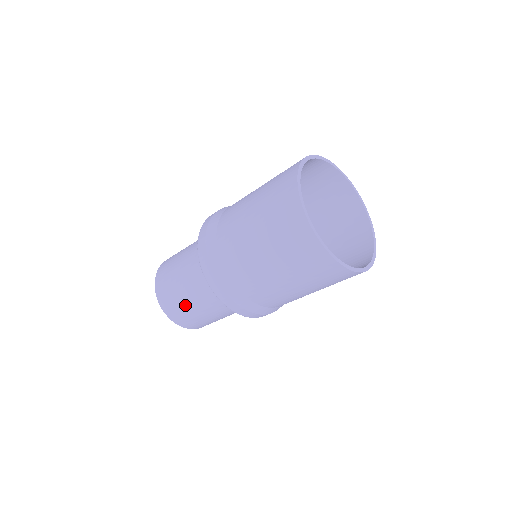
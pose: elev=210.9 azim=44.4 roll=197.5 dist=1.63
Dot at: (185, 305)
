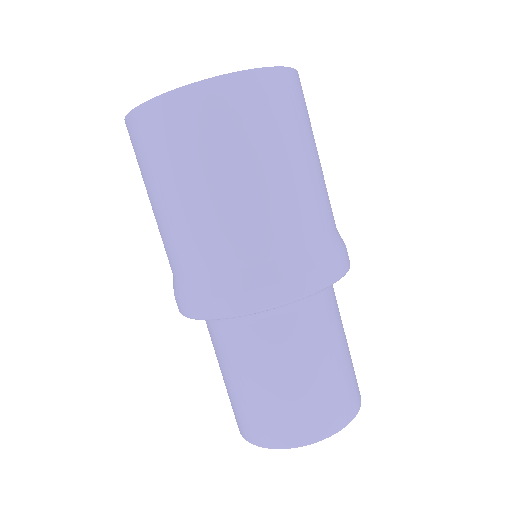
Dot at: (250, 399)
